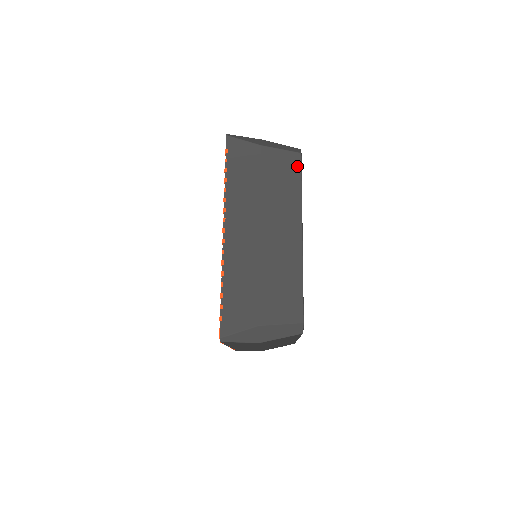
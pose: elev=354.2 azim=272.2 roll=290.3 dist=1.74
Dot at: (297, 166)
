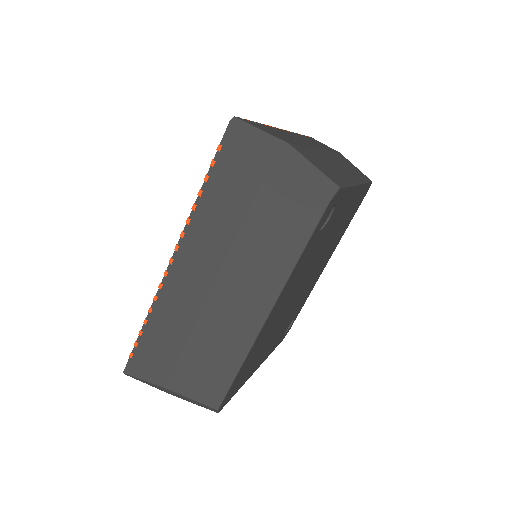
Dot at: (311, 220)
